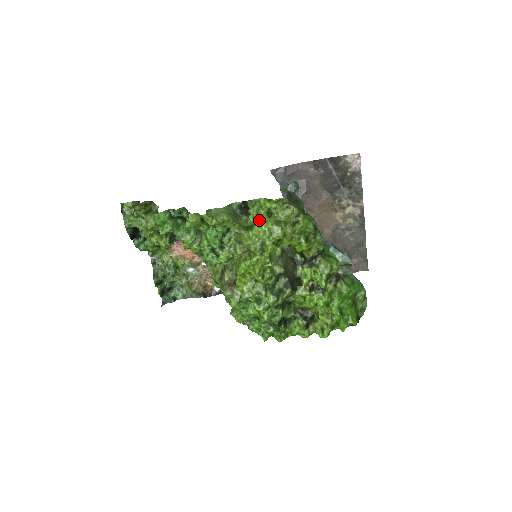
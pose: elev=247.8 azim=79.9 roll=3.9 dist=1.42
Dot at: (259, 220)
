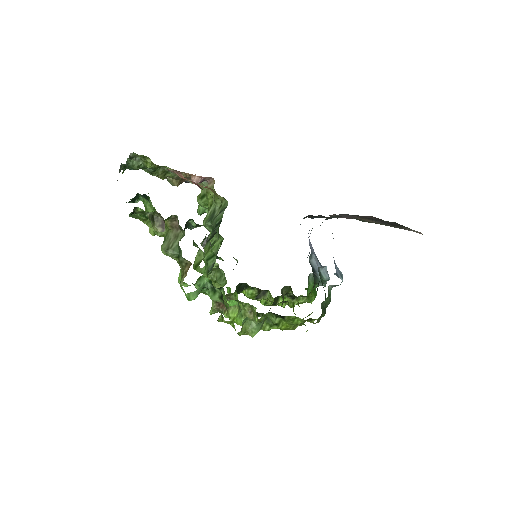
Dot at: (283, 324)
